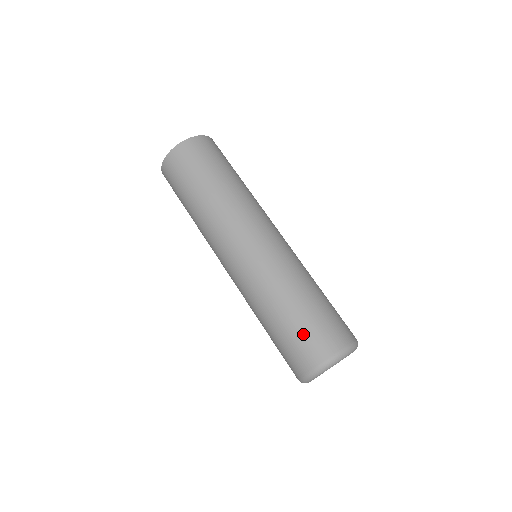
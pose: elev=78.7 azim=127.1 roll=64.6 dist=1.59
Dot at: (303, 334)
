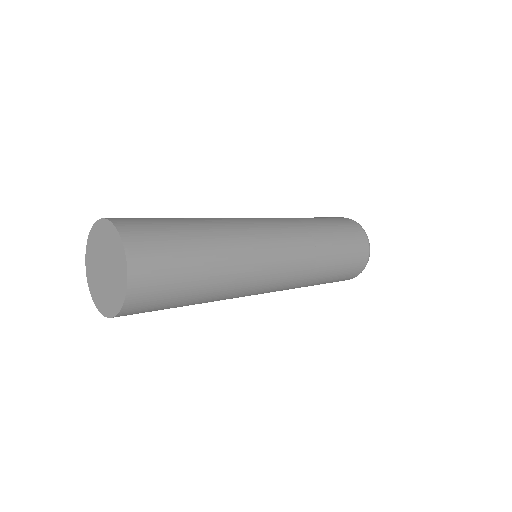
Dot at: (339, 279)
